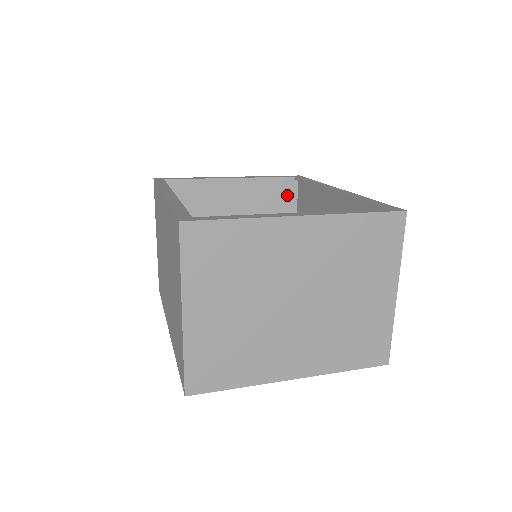
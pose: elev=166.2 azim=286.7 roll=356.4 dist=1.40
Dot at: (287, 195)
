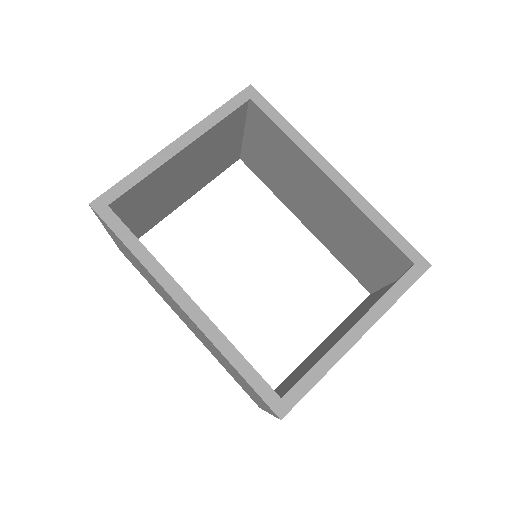
Dot at: (237, 111)
